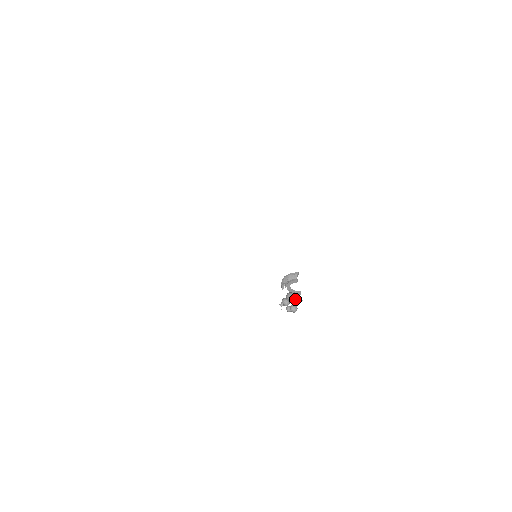
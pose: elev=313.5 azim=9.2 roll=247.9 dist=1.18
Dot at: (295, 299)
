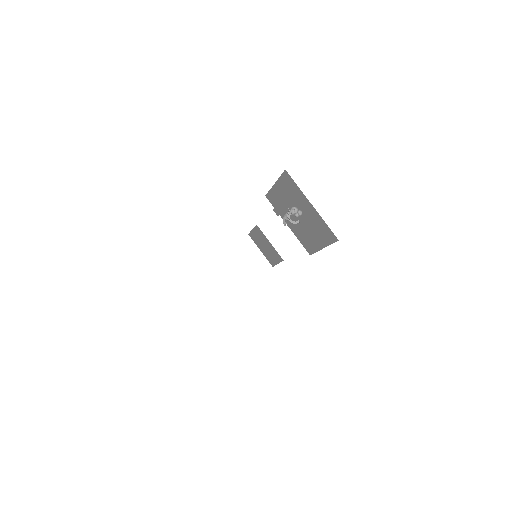
Dot at: (297, 208)
